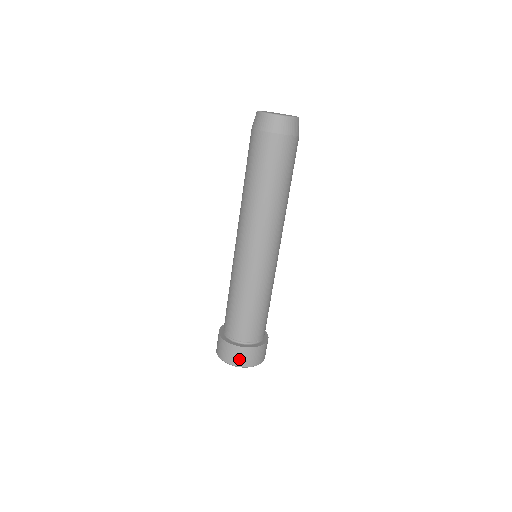
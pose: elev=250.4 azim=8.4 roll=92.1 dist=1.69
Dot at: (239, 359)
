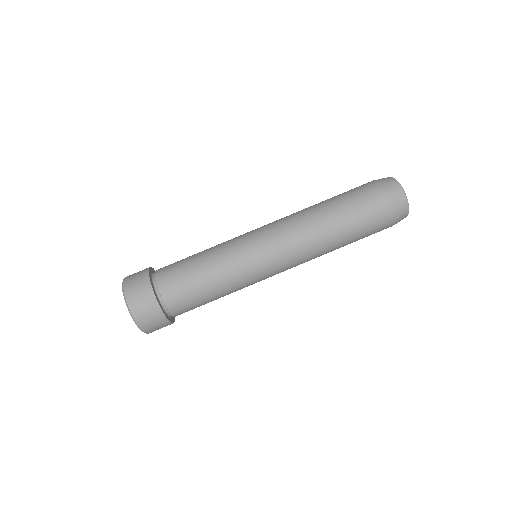
Dot at: (133, 279)
